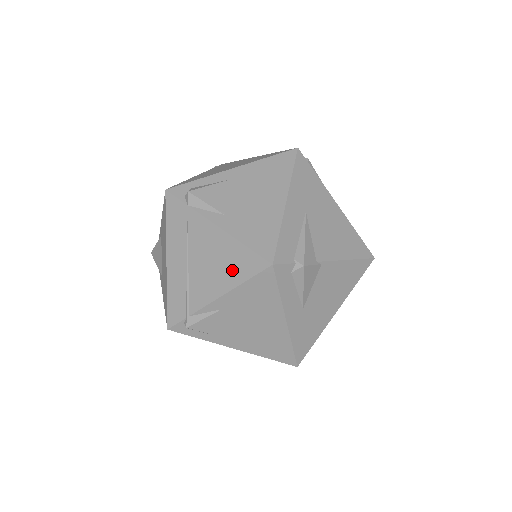
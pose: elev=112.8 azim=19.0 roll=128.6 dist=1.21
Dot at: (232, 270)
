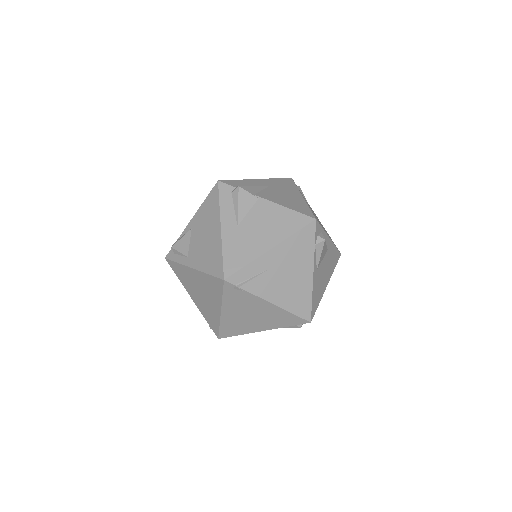
Dot at: occluded
